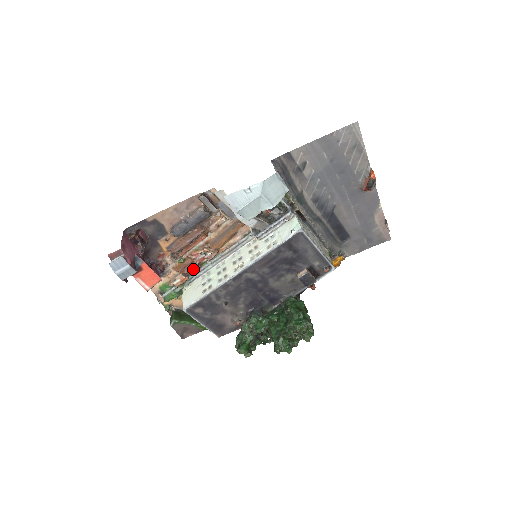
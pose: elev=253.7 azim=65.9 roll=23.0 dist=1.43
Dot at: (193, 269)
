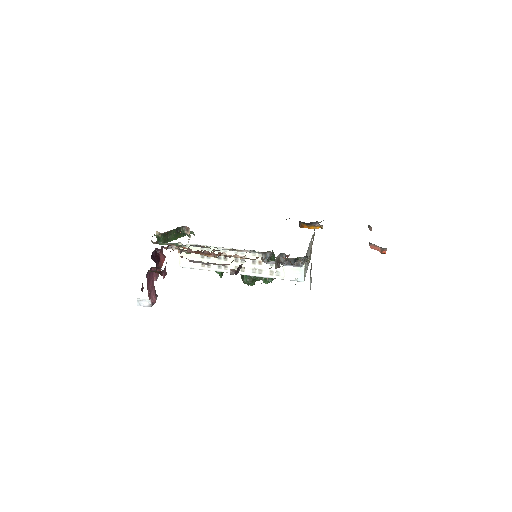
Dot at: (196, 251)
